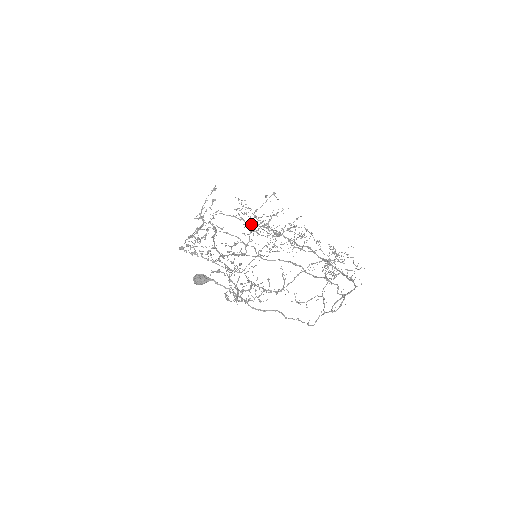
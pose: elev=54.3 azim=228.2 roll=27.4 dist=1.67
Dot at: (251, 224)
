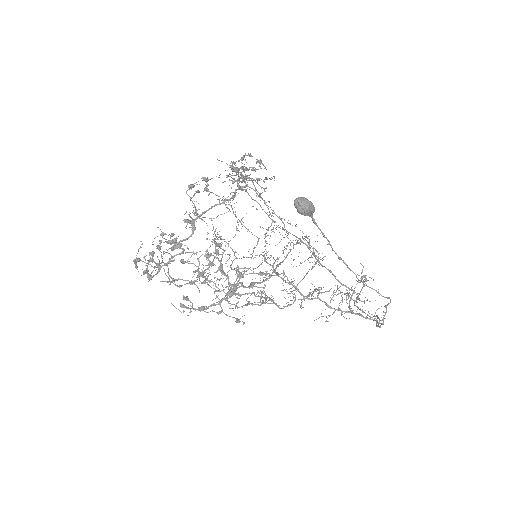
Dot at: occluded
